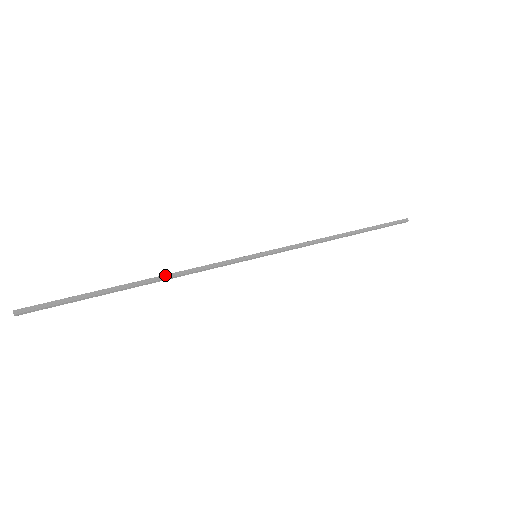
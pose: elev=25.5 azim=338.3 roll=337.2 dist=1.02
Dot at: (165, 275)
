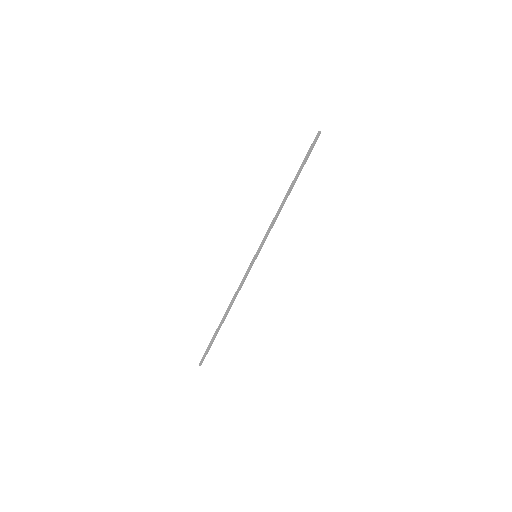
Dot at: (229, 305)
